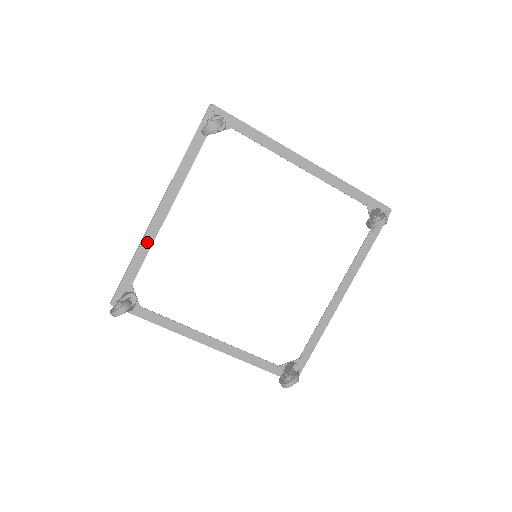
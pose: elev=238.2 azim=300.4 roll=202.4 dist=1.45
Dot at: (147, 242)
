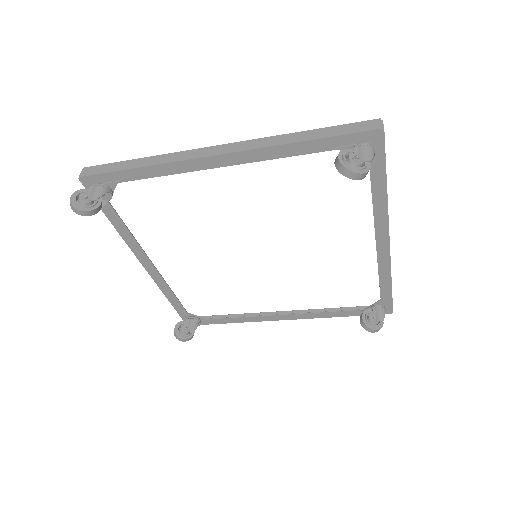
Dot at: (170, 168)
